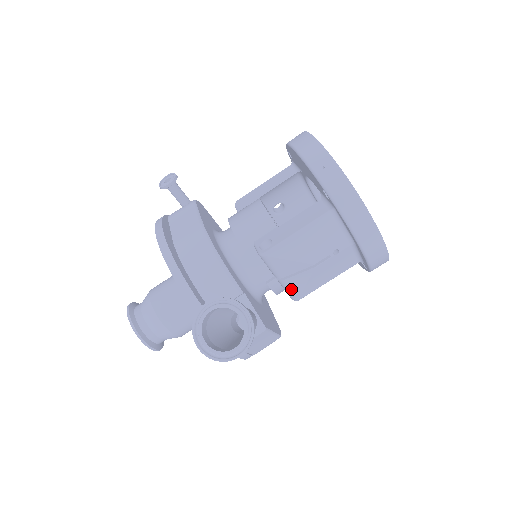
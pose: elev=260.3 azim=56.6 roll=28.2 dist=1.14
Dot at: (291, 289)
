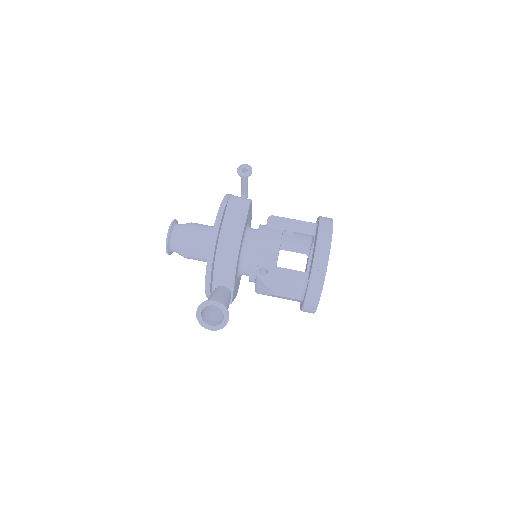
Dot at: (258, 290)
